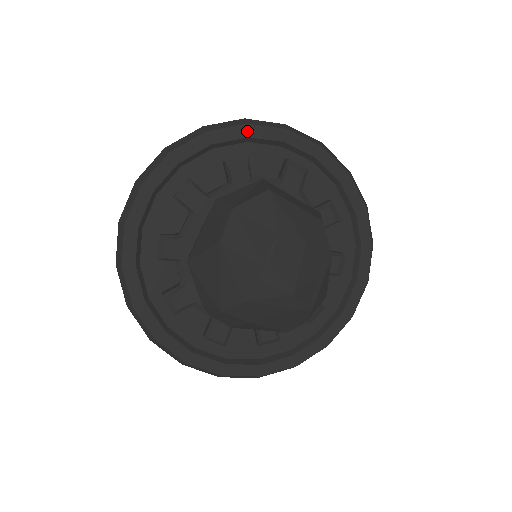
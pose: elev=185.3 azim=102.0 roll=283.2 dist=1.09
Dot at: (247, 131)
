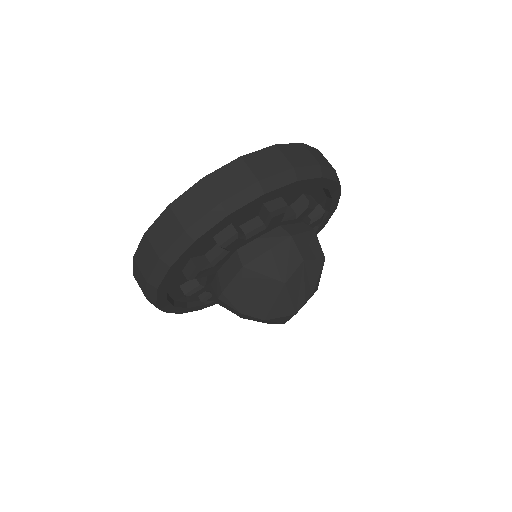
Dot at: (332, 186)
